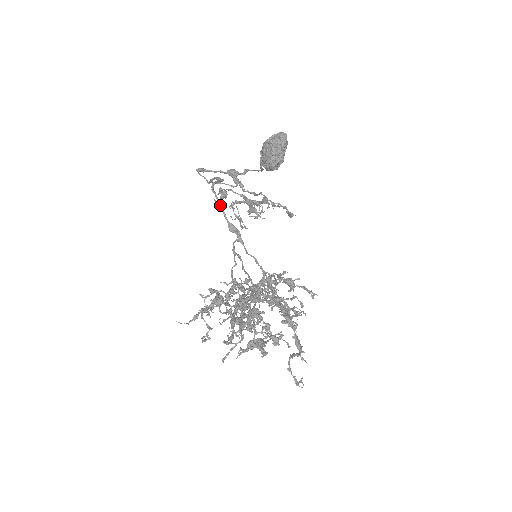
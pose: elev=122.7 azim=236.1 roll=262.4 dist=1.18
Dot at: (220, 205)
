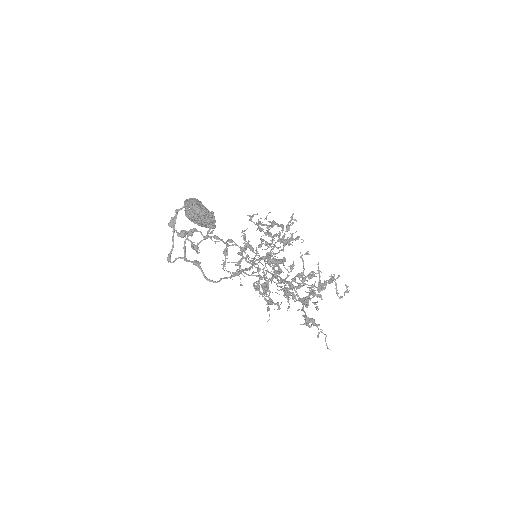
Dot at: occluded
